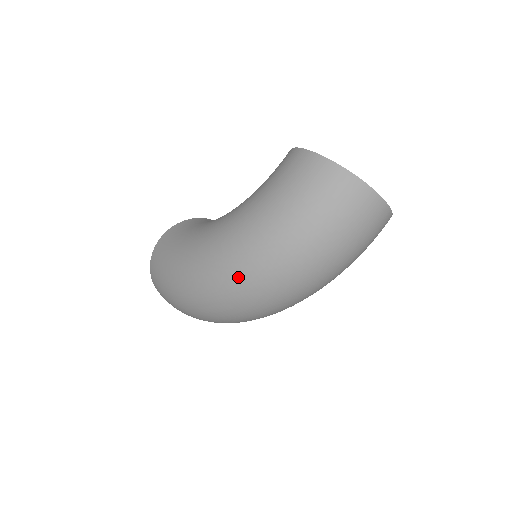
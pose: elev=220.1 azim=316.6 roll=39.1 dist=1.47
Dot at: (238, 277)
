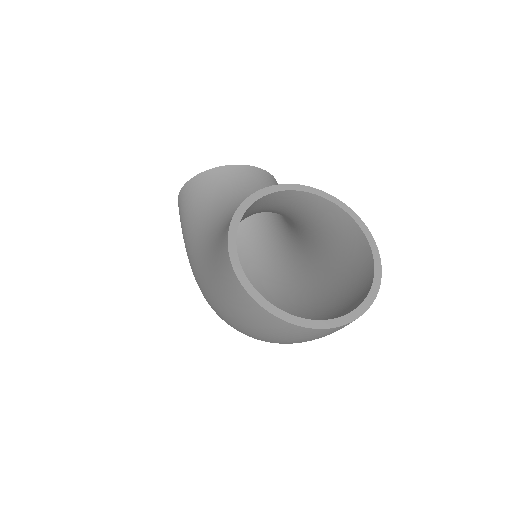
Dot at: occluded
